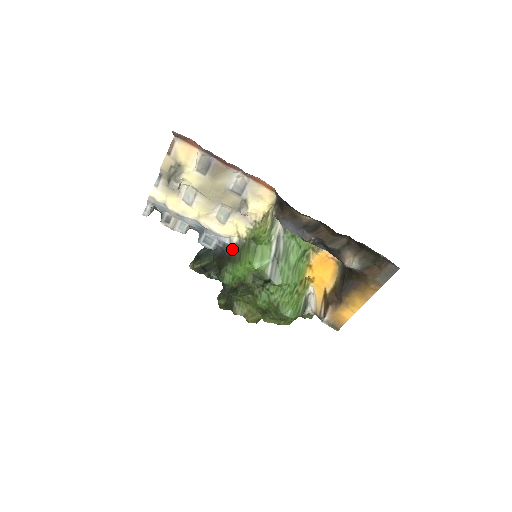
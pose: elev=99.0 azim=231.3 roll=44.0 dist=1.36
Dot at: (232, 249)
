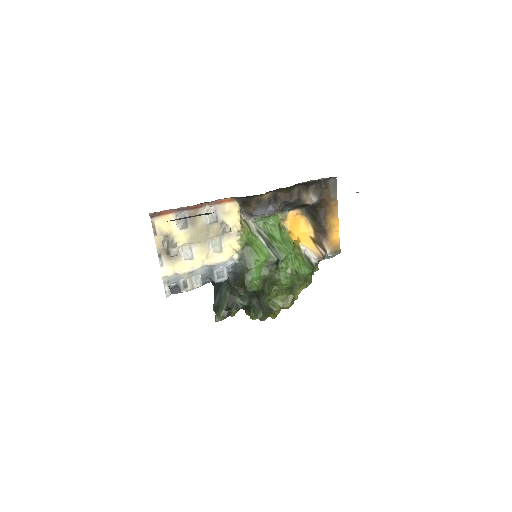
Dot at: (239, 265)
